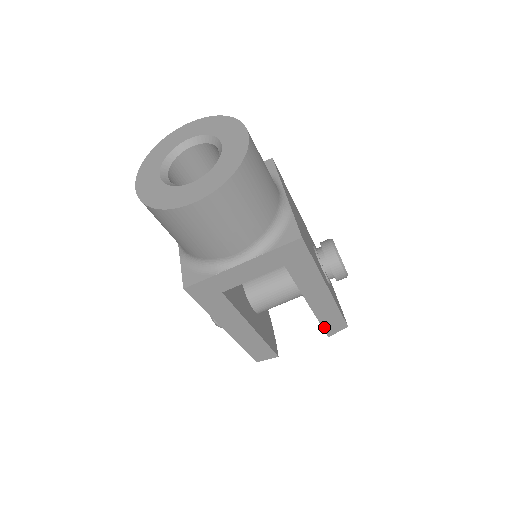
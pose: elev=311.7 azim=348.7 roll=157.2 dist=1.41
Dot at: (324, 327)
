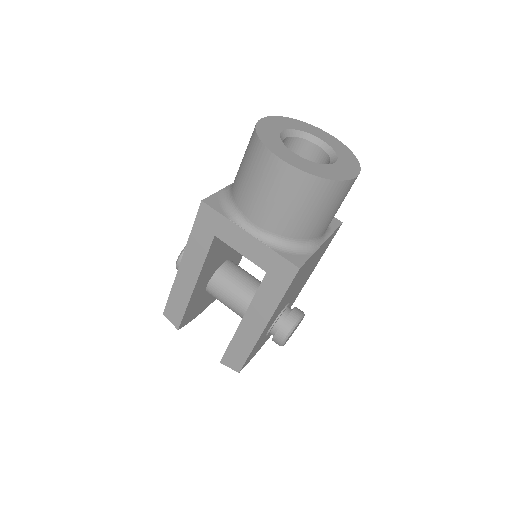
Dot at: (227, 351)
